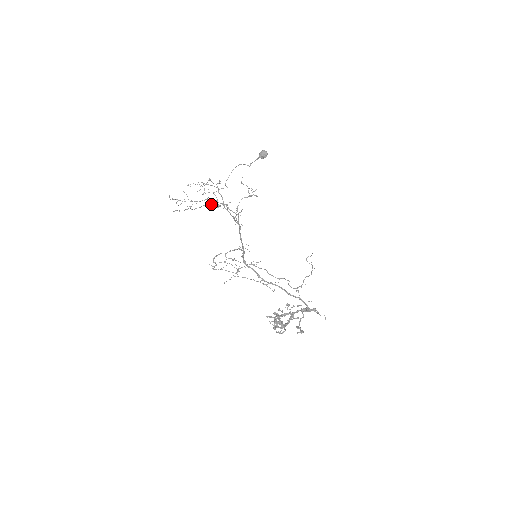
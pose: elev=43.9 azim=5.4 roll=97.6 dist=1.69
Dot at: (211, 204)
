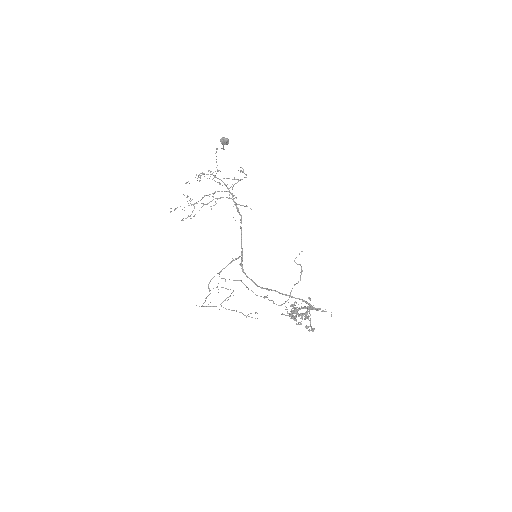
Dot at: occluded
